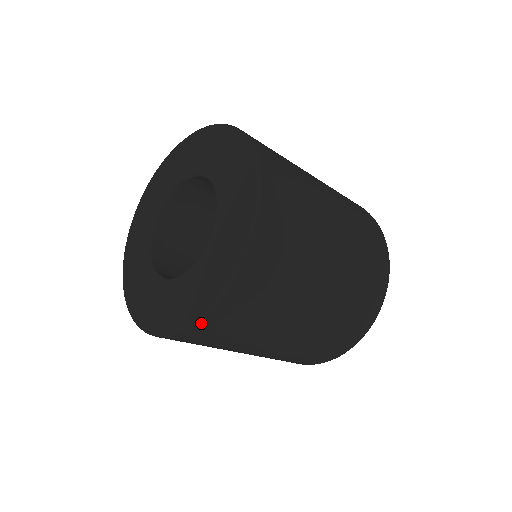
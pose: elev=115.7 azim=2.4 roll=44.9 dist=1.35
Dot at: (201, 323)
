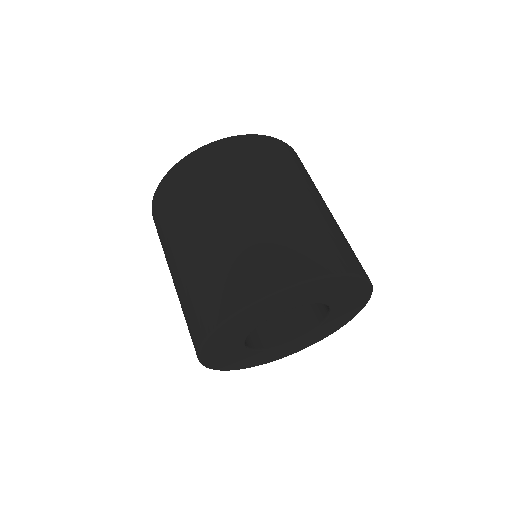
Dot at: (164, 180)
